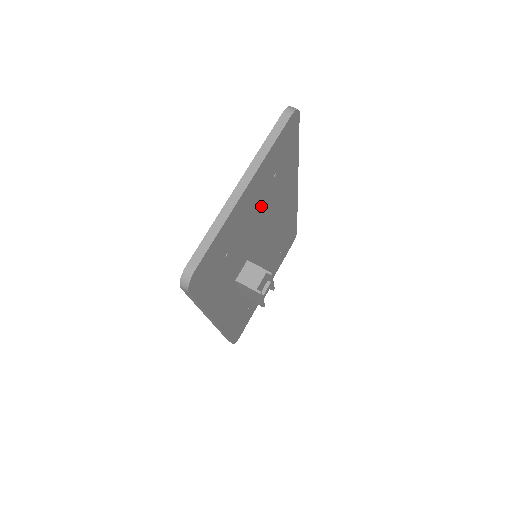
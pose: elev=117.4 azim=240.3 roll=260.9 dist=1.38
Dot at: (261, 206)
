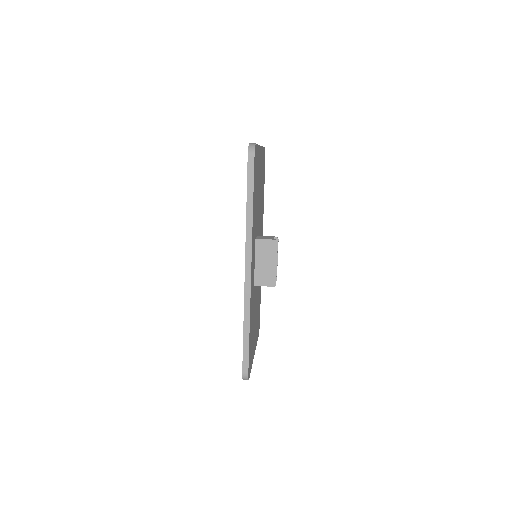
Dot at: (260, 192)
